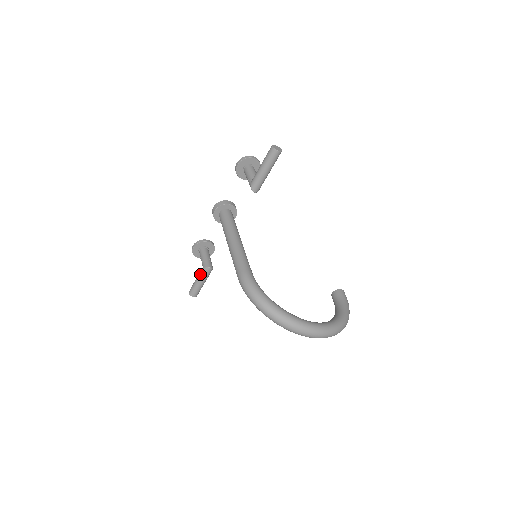
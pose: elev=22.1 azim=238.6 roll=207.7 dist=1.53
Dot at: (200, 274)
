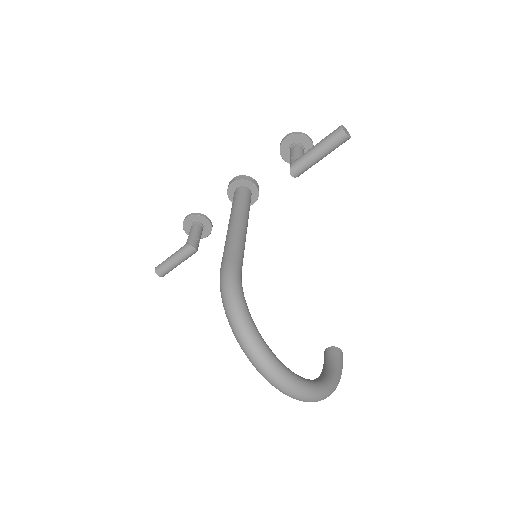
Dot at: (179, 251)
